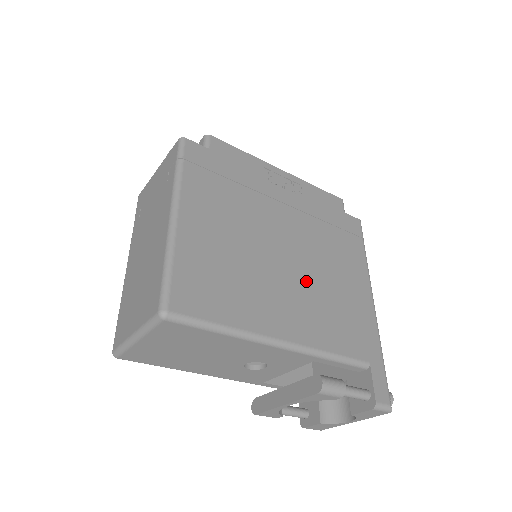
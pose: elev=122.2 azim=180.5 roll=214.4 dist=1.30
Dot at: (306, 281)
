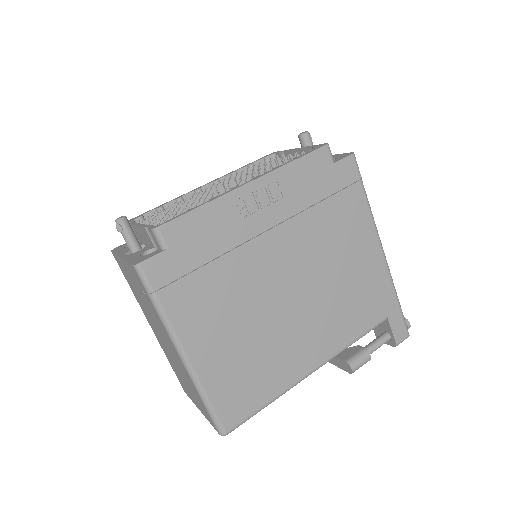
Dot at: (316, 298)
